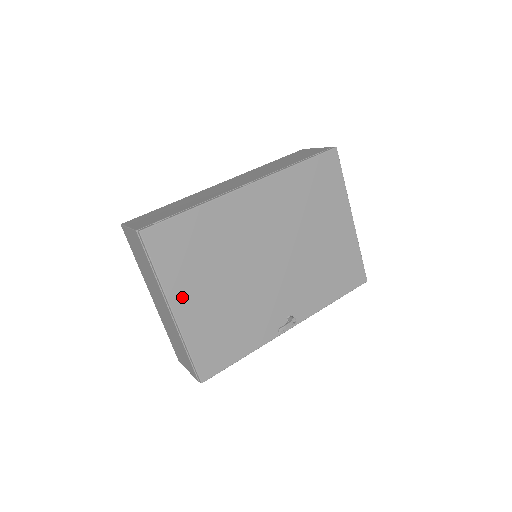
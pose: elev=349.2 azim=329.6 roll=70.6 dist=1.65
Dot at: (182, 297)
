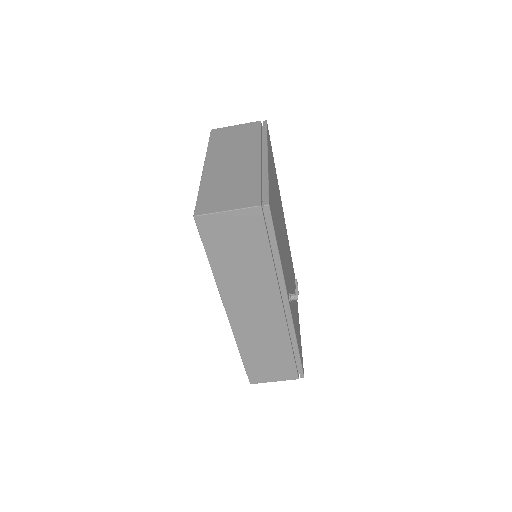
Dot at: (270, 164)
